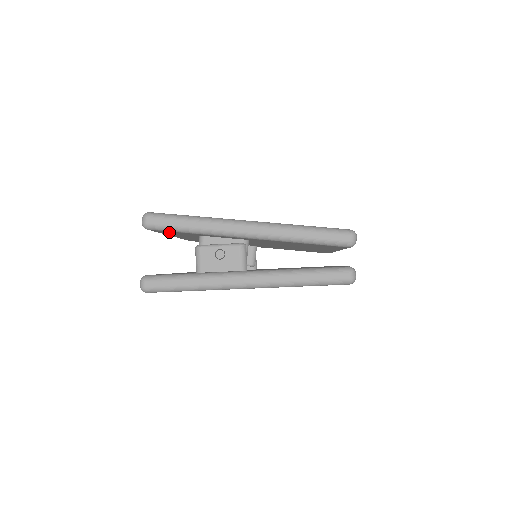
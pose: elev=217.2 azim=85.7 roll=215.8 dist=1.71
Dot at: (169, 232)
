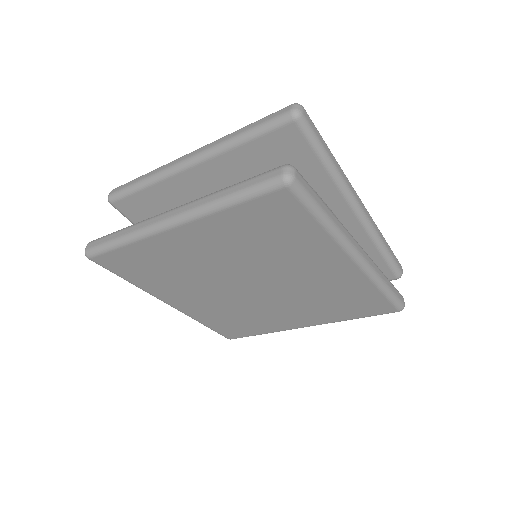
Dot at: (287, 147)
